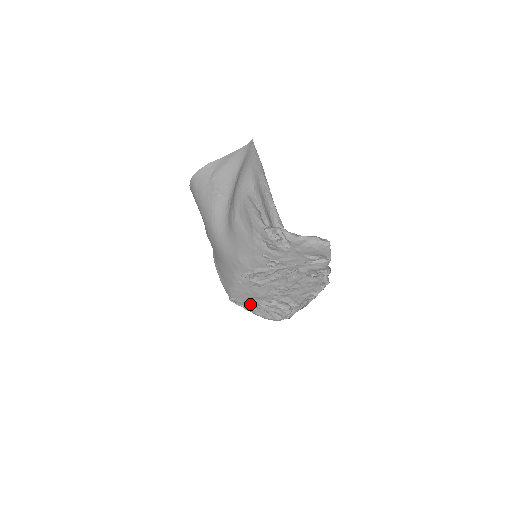
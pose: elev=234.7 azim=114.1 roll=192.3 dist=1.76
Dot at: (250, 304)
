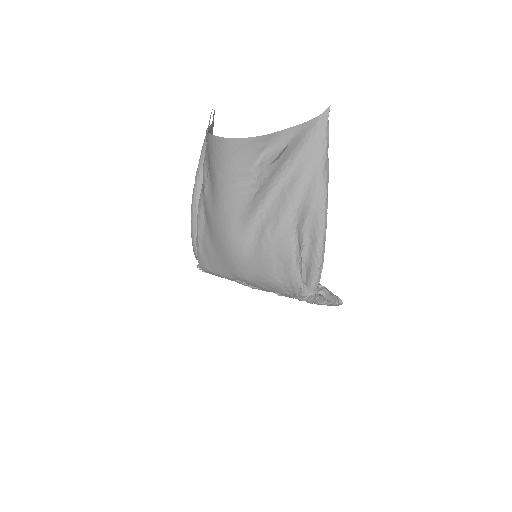
Dot at: occluded
